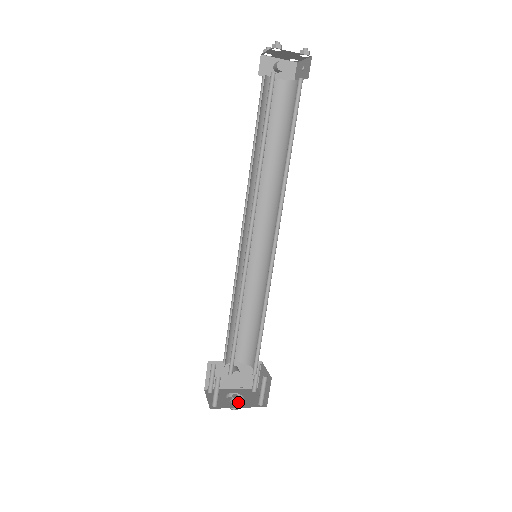
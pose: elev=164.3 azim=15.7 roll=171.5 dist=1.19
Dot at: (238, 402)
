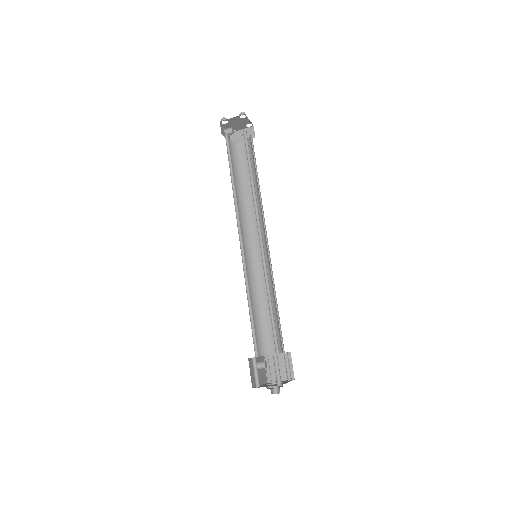
Dot at: occluded
